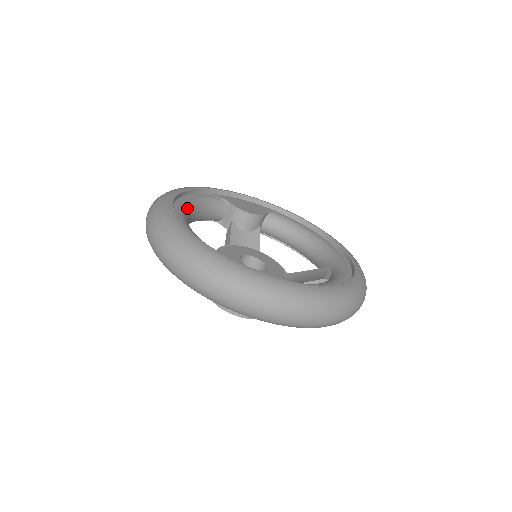
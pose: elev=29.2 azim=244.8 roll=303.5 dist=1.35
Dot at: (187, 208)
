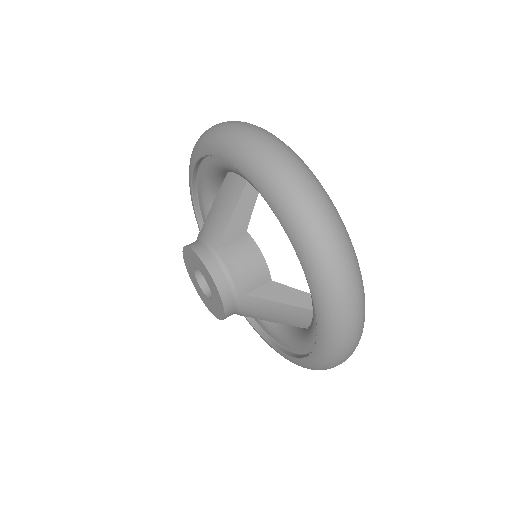
Dot at: occluded
